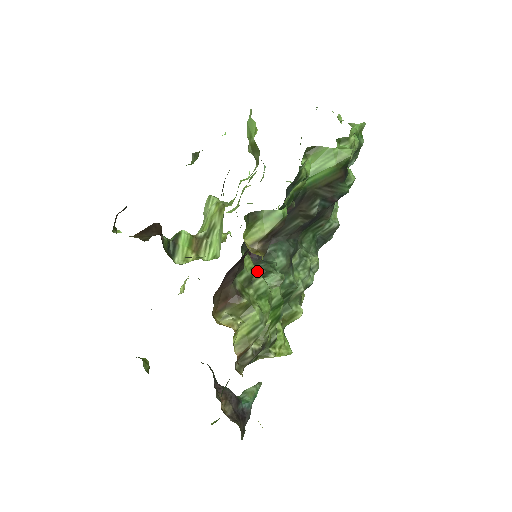
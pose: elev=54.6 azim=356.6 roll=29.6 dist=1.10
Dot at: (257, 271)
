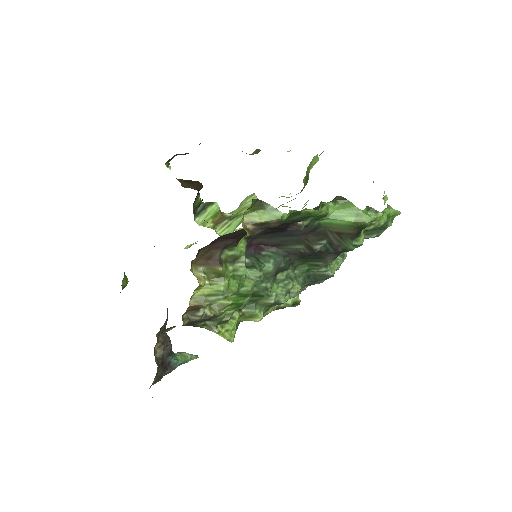
Dot at: occluded
